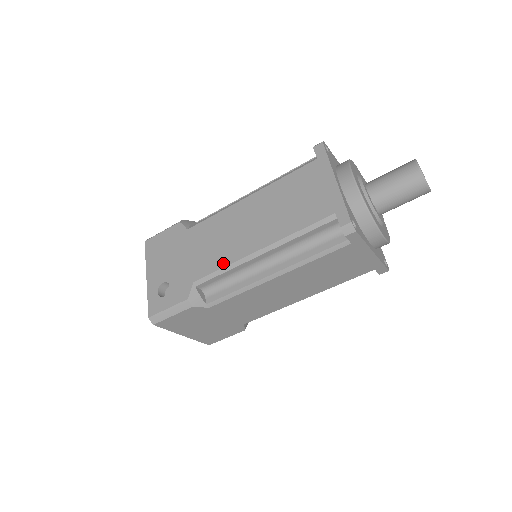
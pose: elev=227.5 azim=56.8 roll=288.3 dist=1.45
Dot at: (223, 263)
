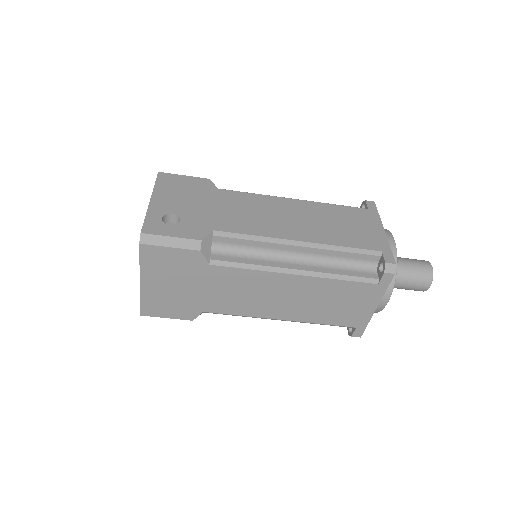
Dot at: (255, 232)
